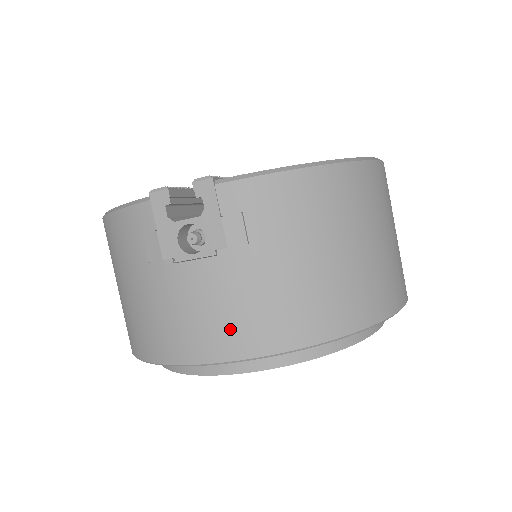
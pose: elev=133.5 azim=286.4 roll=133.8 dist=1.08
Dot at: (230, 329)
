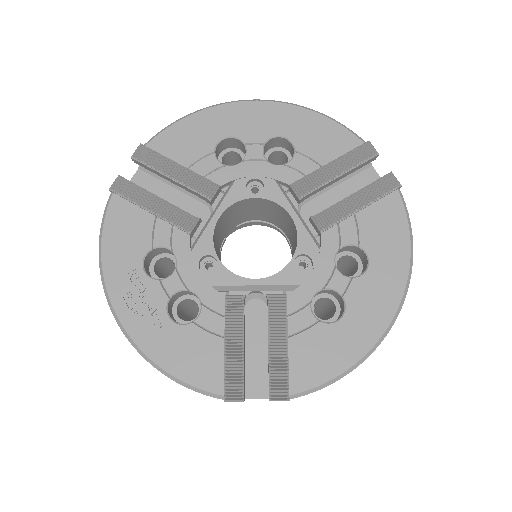
Dot at: occluded
